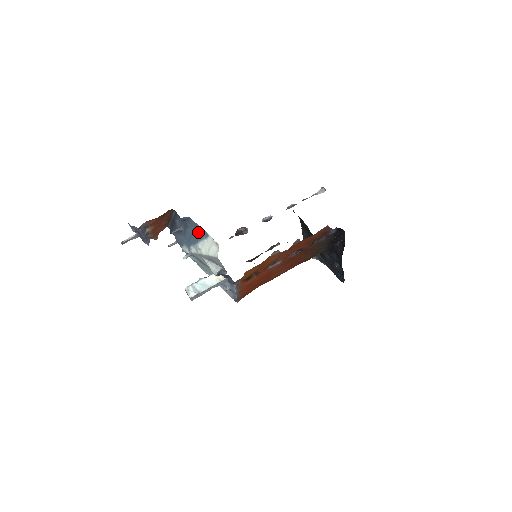
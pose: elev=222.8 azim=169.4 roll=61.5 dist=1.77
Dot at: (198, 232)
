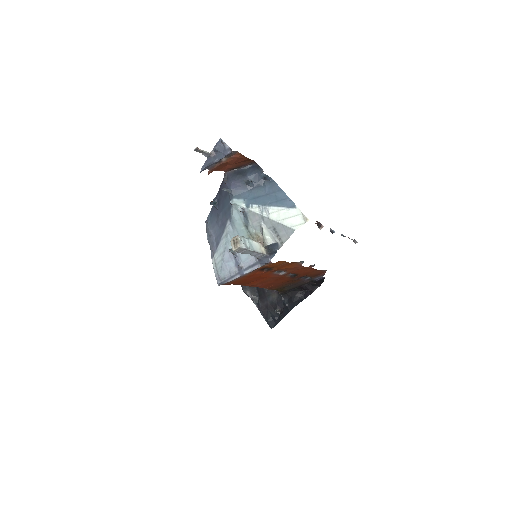
Dot at: (279, 198)
